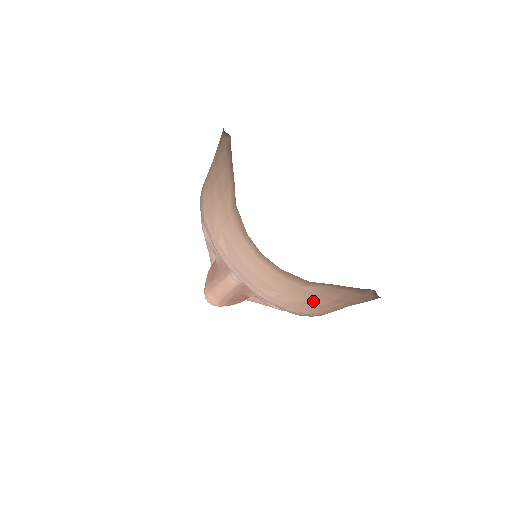
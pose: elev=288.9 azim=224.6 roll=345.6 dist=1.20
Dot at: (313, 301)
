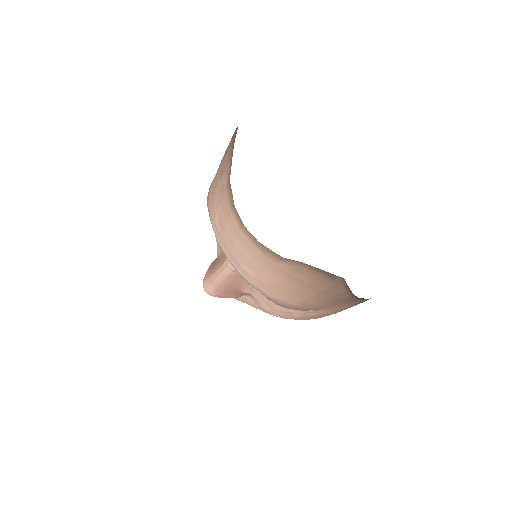
Dot at: (288, 283)
